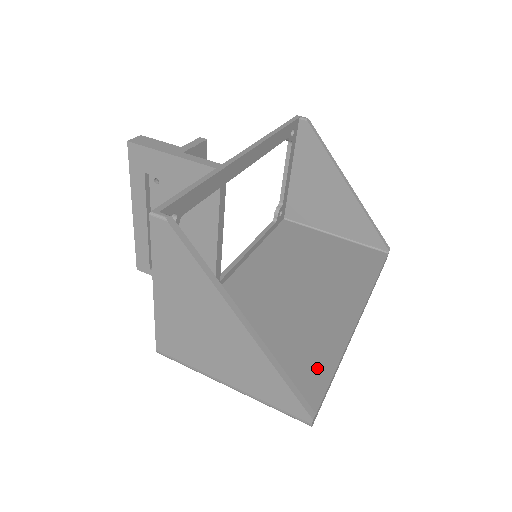
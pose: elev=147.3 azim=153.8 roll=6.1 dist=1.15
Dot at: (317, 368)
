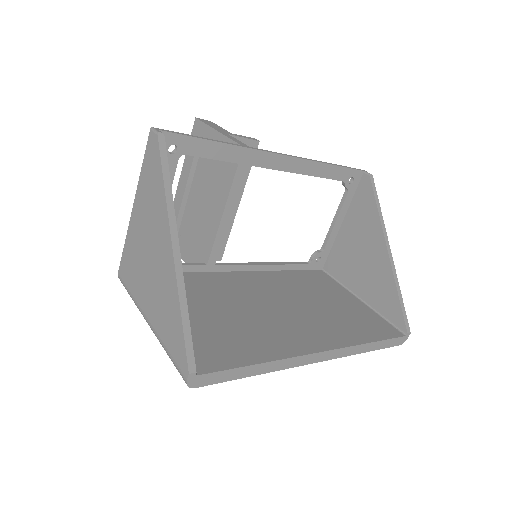
Dot at: (237, 353)
